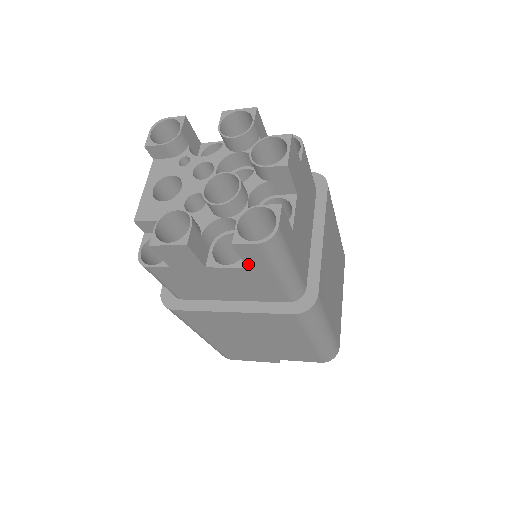
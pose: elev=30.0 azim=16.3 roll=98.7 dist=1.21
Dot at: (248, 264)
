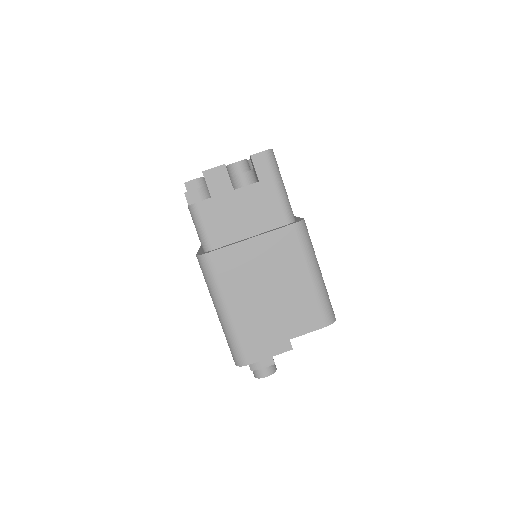
Dot at: (259, 177)
